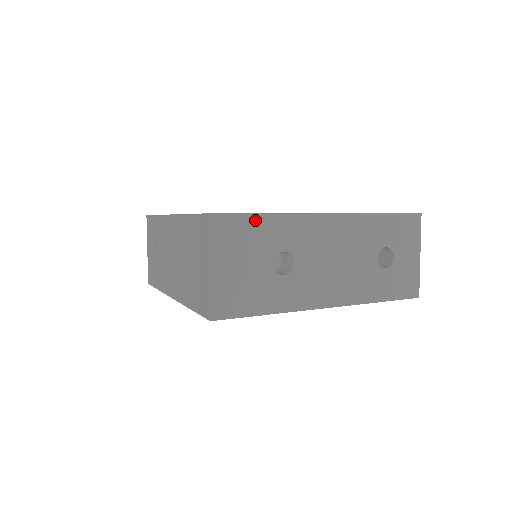
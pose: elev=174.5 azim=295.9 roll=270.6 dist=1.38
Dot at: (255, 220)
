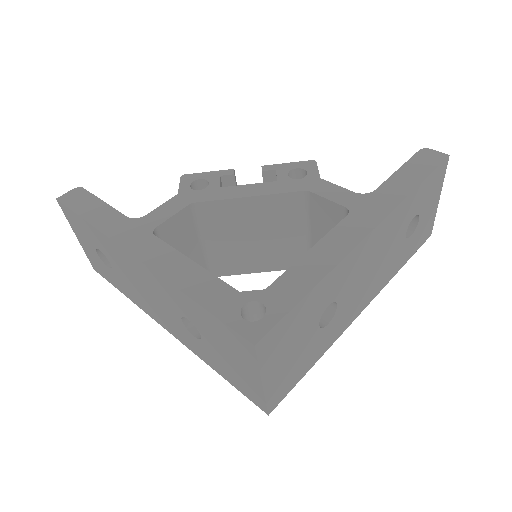
Dot at: (301, 306)
